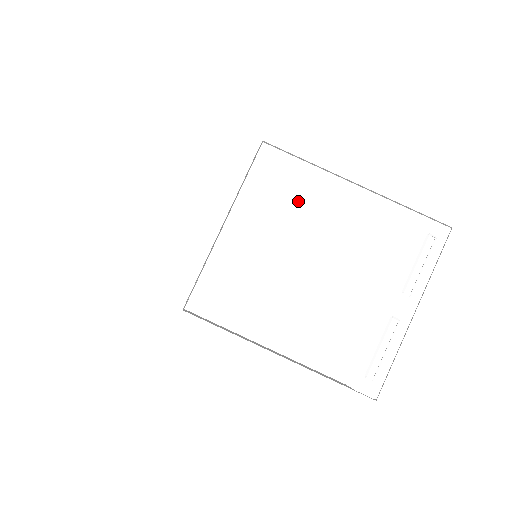
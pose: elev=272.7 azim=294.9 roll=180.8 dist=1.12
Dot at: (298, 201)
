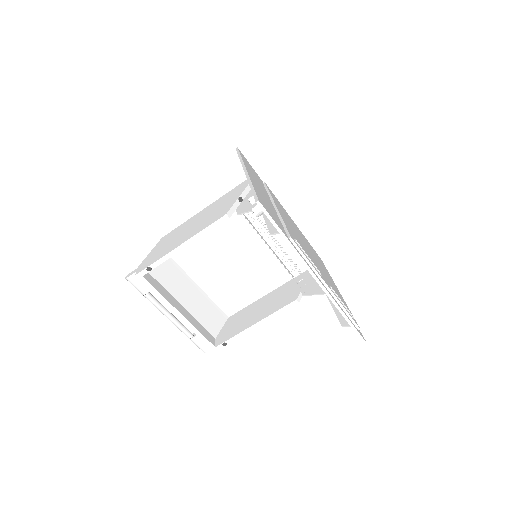
Dot at: occluded
